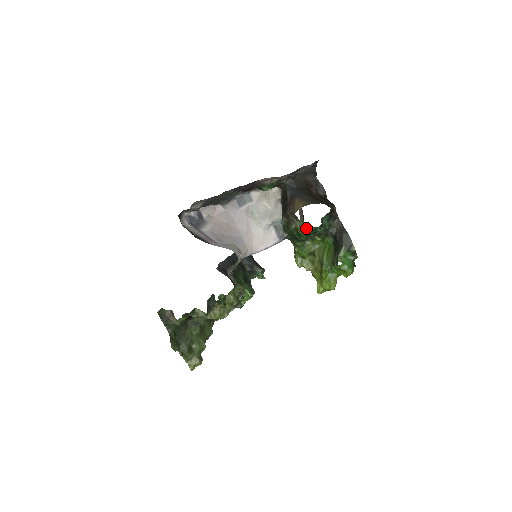
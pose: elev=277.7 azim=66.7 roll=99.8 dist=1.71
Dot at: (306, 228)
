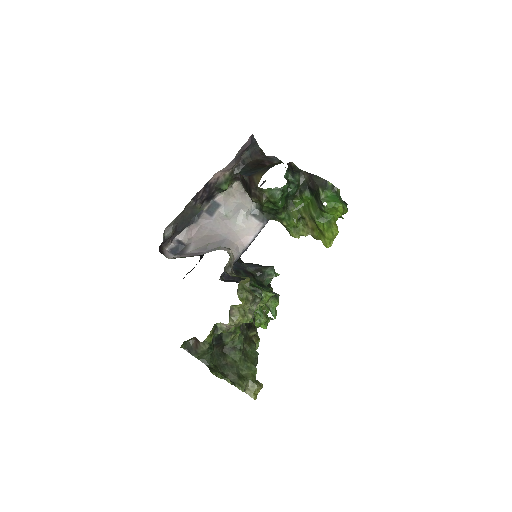
Dot at: (275, 193)
